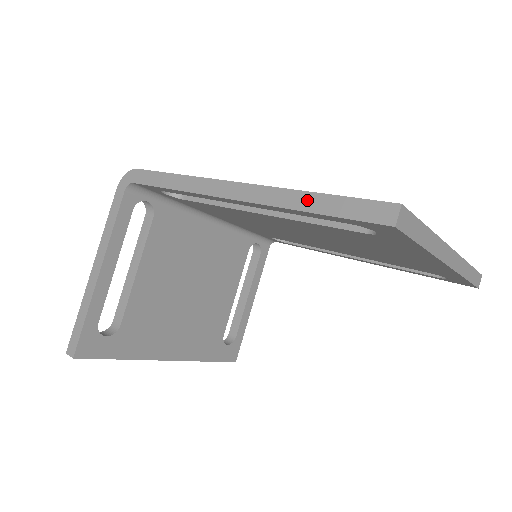
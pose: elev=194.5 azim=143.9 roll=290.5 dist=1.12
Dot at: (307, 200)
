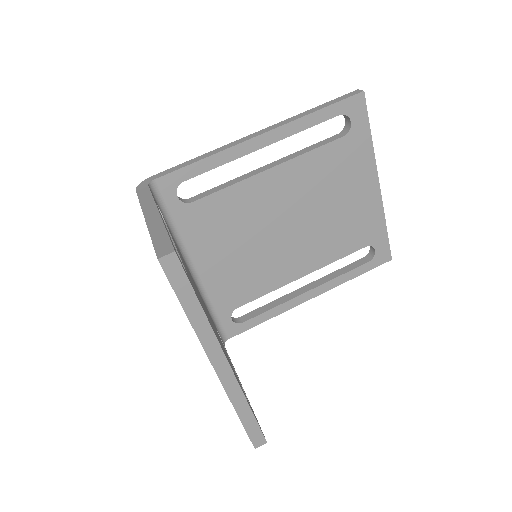
Dot at: (312, 110)
